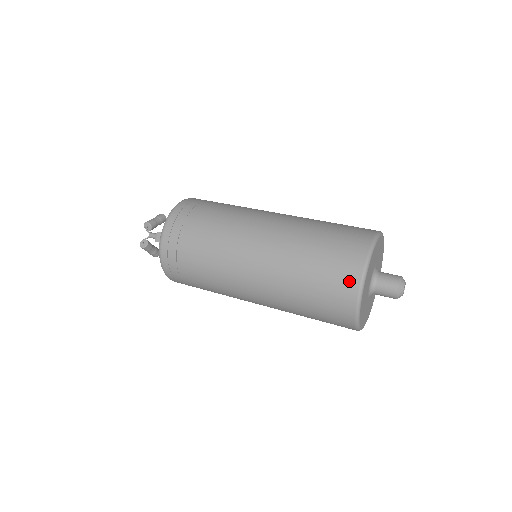
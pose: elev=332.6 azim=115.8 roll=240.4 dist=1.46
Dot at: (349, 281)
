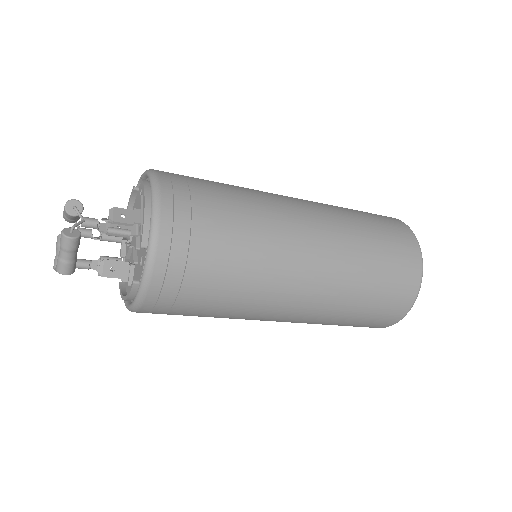
Dot at: (409, 241)
